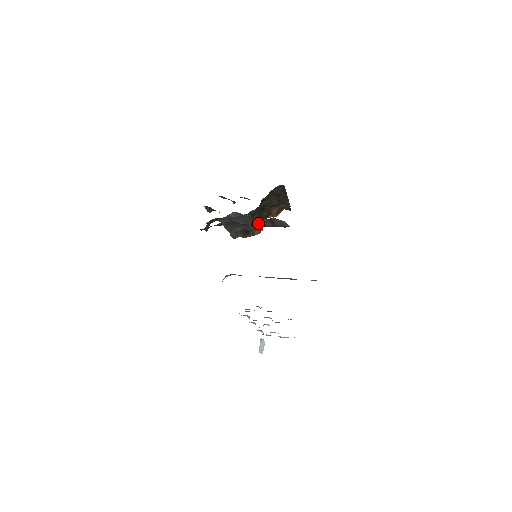
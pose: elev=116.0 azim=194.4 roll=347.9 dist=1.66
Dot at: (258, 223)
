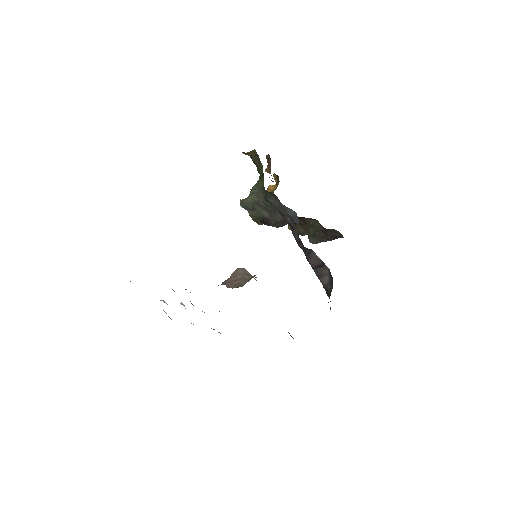
Dot at: (308, 252)
